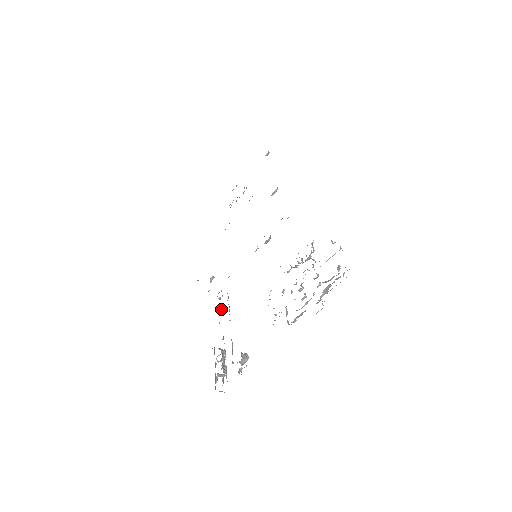
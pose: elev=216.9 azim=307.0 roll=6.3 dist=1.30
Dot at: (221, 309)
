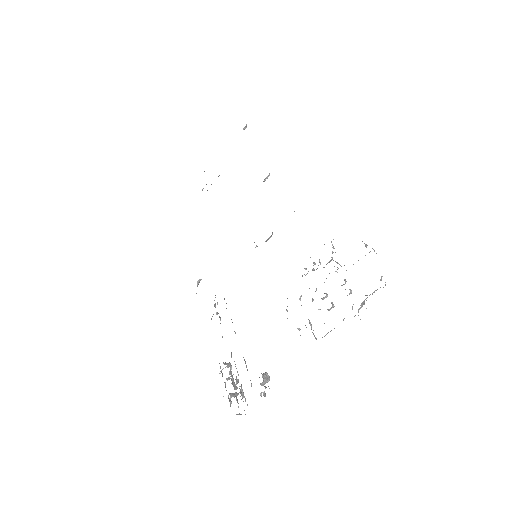
Dot at: (220, 319)
